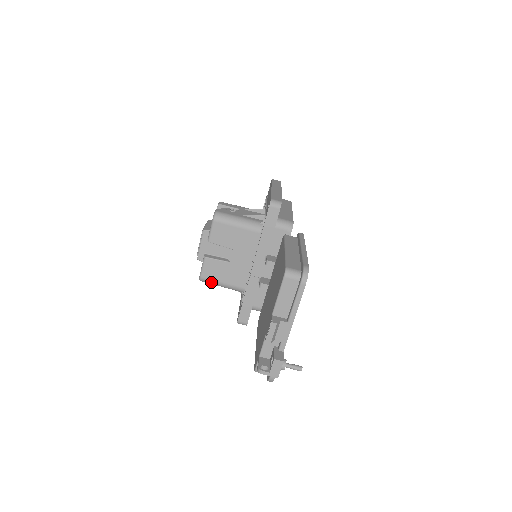
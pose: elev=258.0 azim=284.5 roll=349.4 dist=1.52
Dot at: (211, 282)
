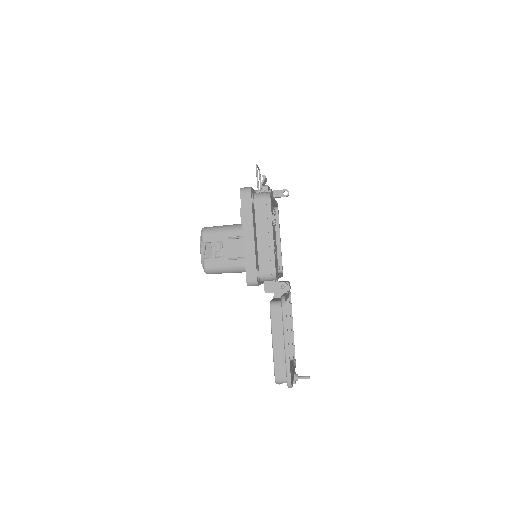
Dot at: occluded
